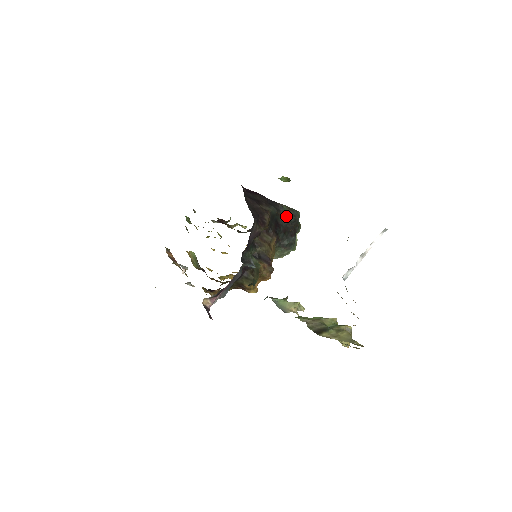
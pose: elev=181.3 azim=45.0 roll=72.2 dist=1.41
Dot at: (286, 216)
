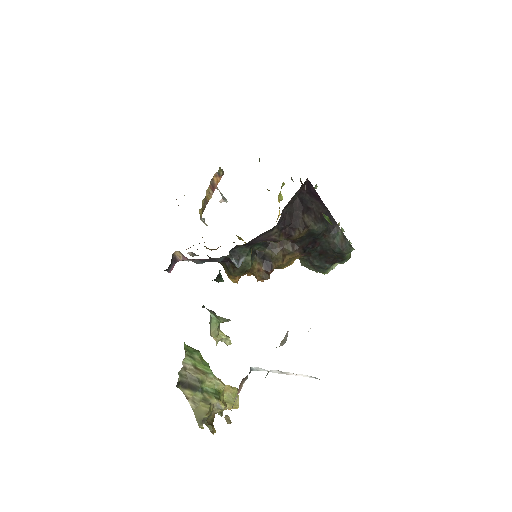
Dot at: (333, 242)
